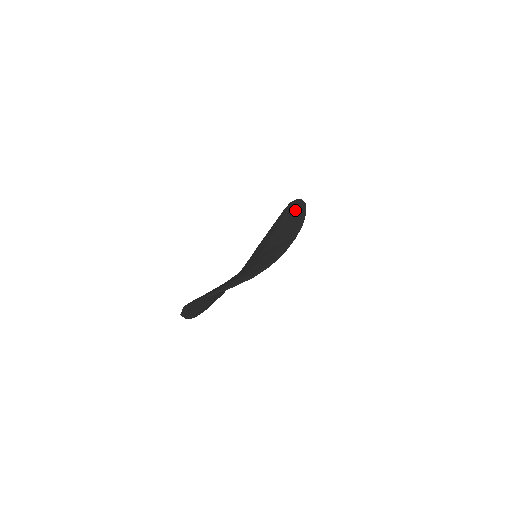
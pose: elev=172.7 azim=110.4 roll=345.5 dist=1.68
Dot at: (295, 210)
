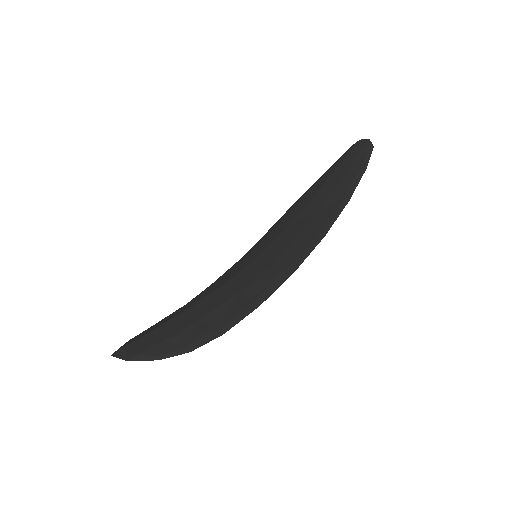
Dot at: (346, 177)
